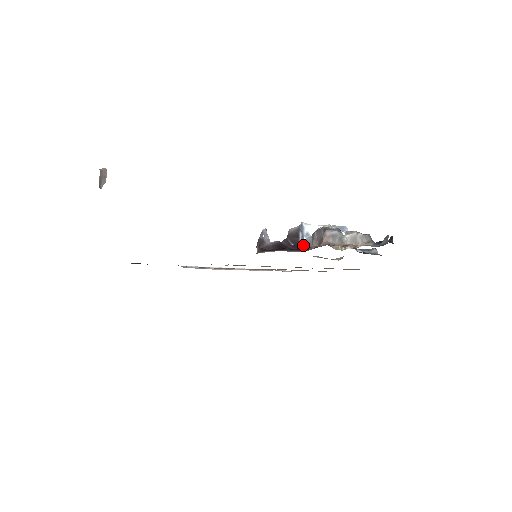
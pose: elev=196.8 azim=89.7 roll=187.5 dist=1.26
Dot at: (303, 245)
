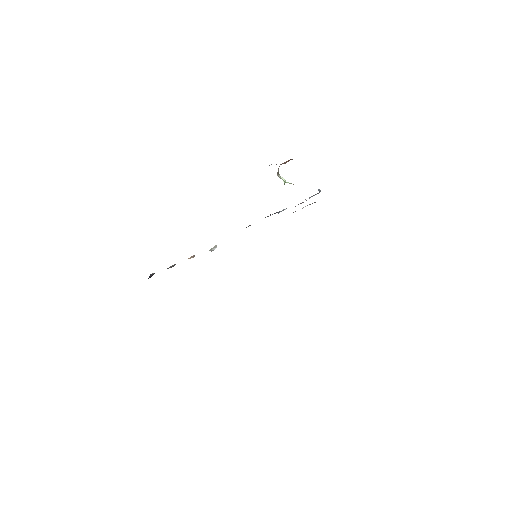
Dot at: occluded
